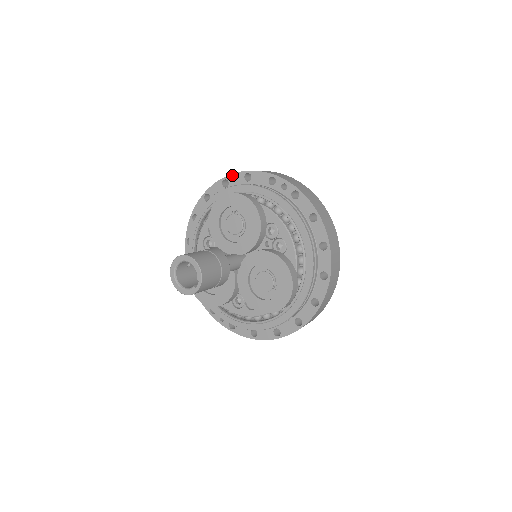
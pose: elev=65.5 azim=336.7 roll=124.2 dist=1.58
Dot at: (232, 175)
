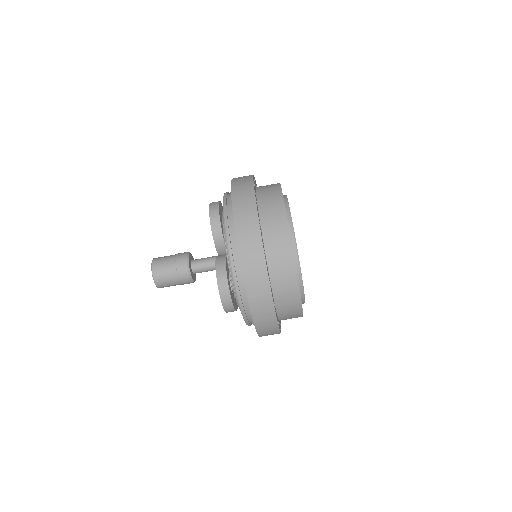
Dot at: occluded
